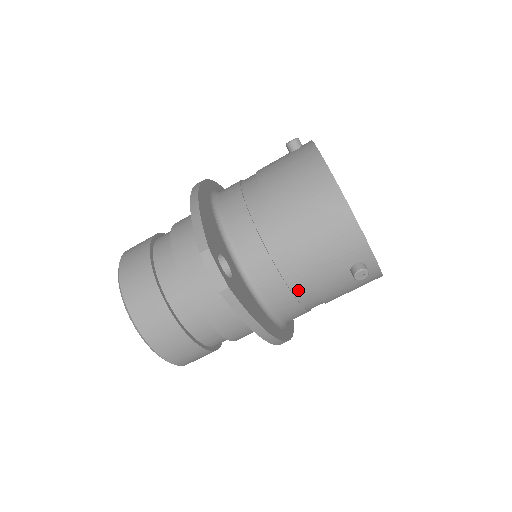
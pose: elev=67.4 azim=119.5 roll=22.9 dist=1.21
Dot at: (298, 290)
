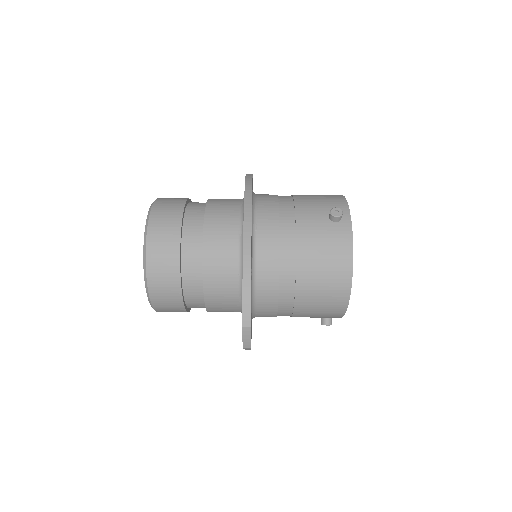
Dot at: occluded
